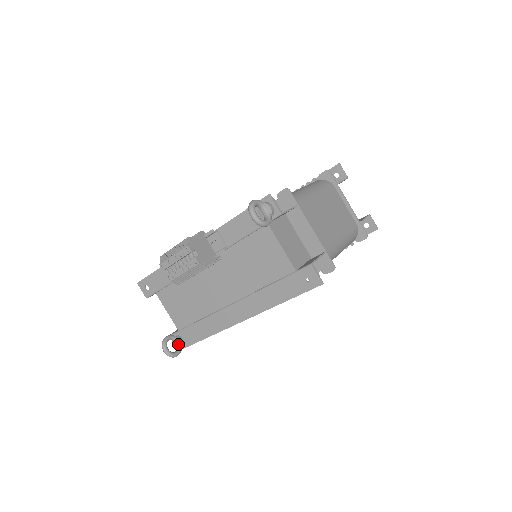
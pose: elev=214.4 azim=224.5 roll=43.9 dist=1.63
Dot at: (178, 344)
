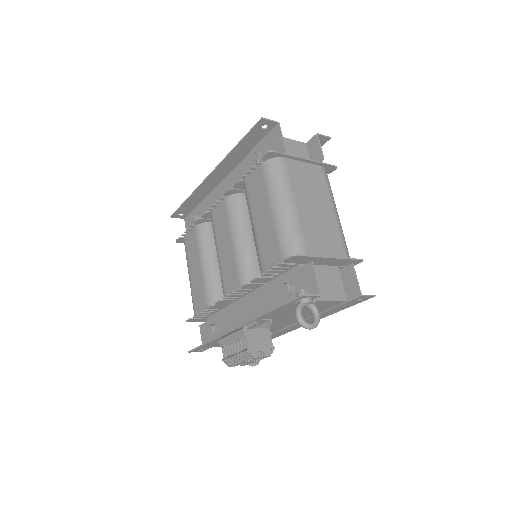
Dot at: occluded
